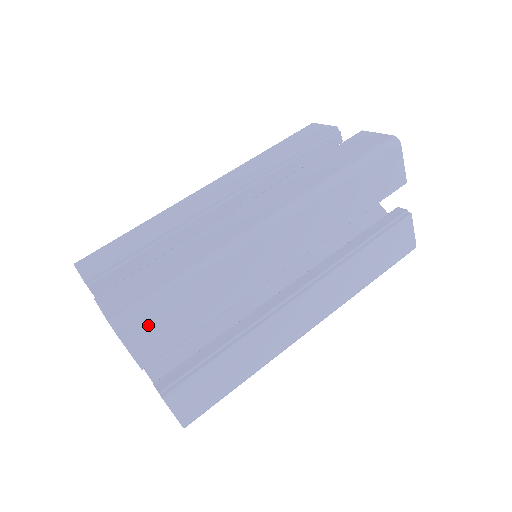
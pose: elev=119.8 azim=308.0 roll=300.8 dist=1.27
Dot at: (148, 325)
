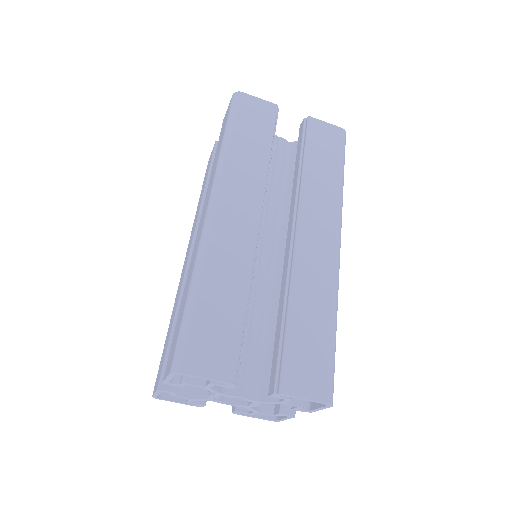
Dot at: occluded
